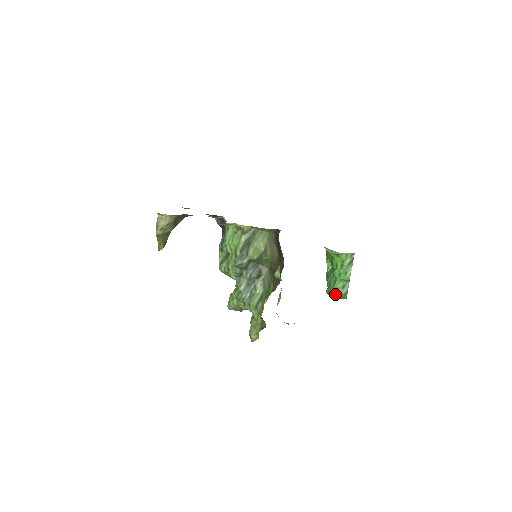
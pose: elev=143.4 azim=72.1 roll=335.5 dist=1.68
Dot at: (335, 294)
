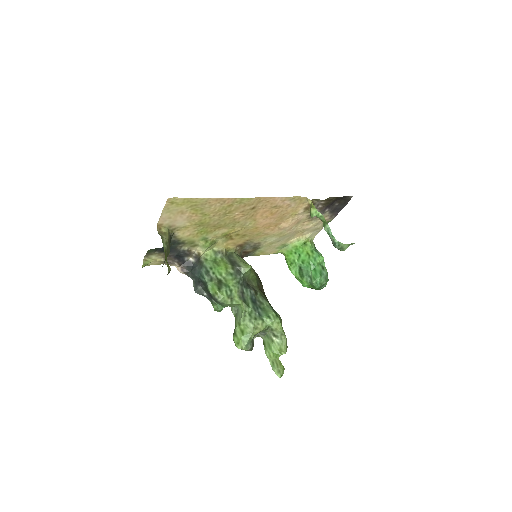
Dot at: (322, 276)
